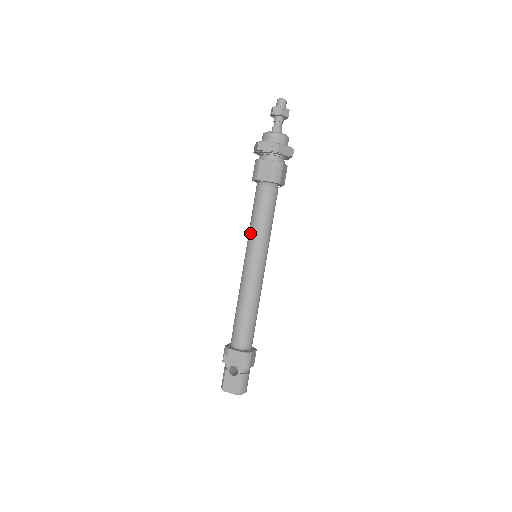
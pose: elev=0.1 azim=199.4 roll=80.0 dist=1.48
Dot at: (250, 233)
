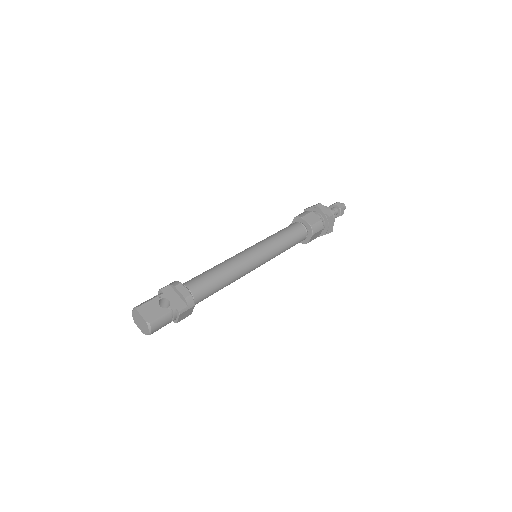
Dot at: (269, 238)
